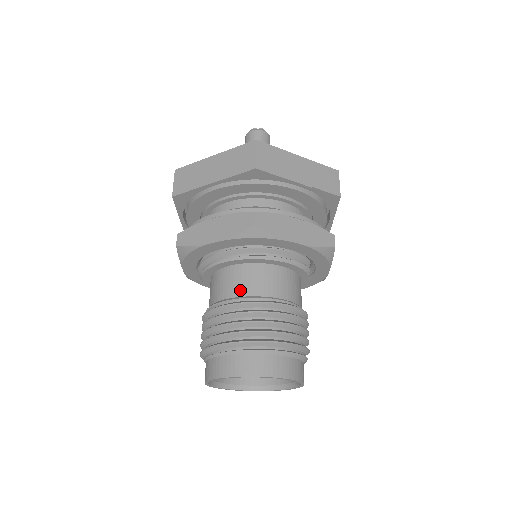
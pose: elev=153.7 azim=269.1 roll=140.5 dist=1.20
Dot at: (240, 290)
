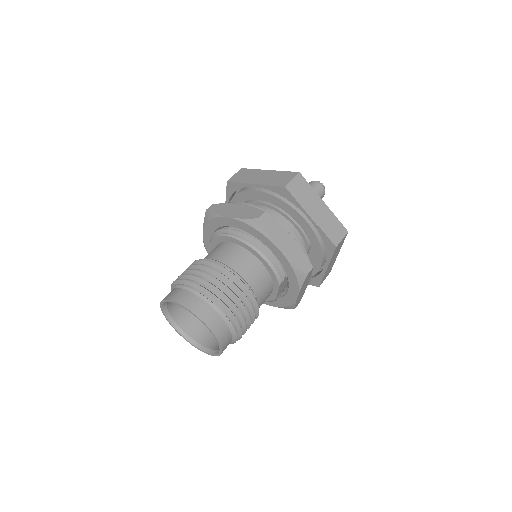
Dot at: (224, 258)
